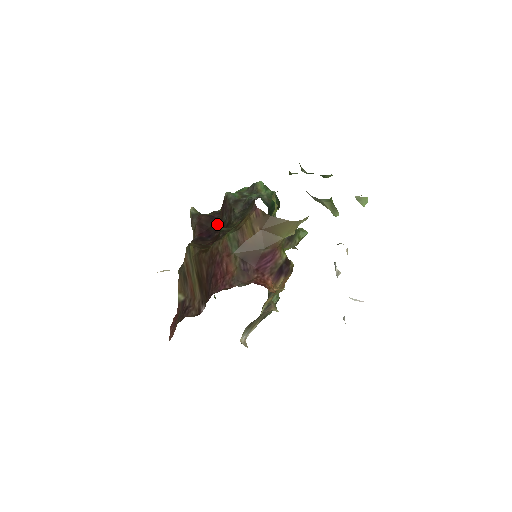
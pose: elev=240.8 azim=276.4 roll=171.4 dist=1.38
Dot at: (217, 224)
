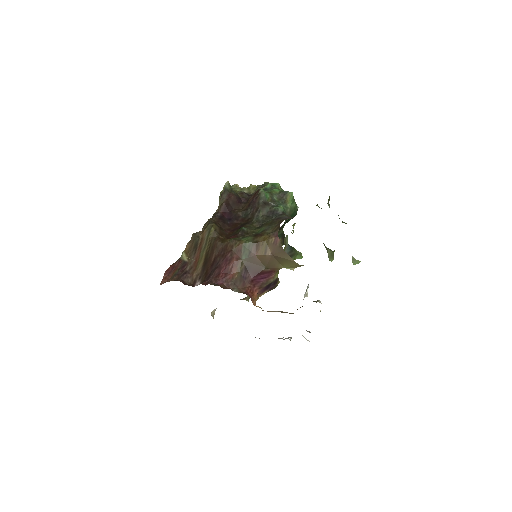
Dot at: (241, 212)
